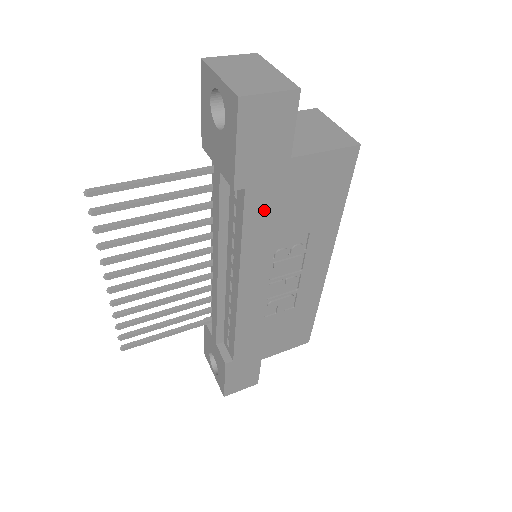
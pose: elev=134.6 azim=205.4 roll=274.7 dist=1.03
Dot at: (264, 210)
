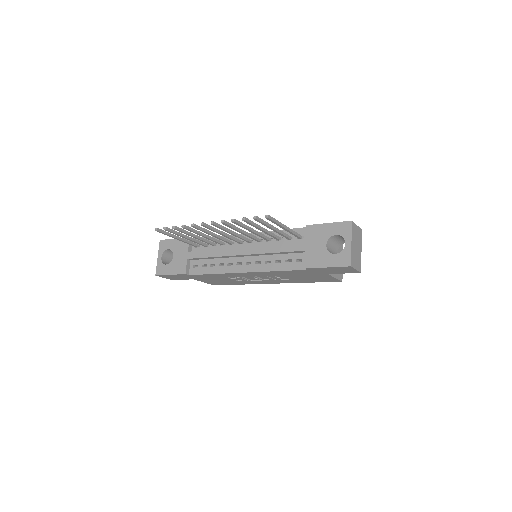
Dot at: (297, 273)
